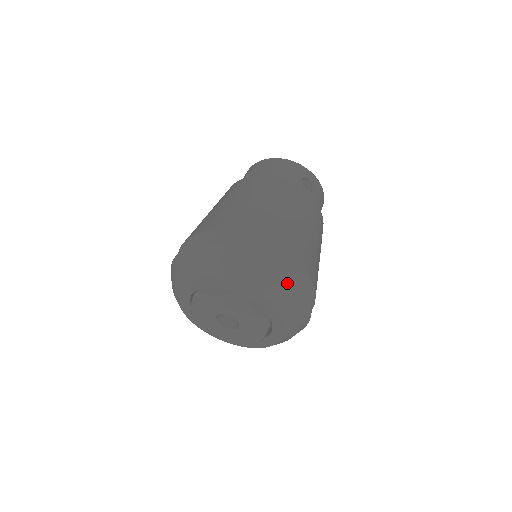
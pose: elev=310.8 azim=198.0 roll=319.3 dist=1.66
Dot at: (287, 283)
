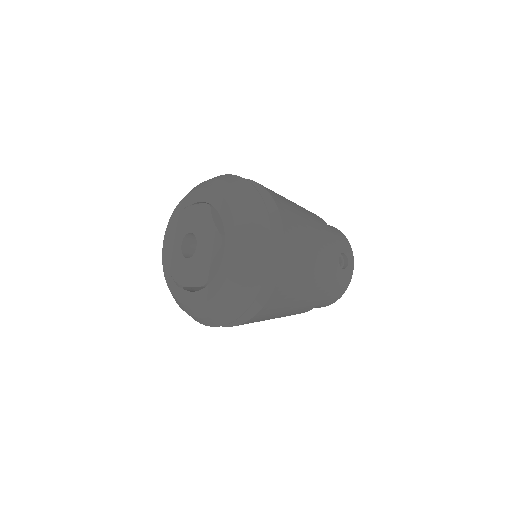
Dot at: occluded
